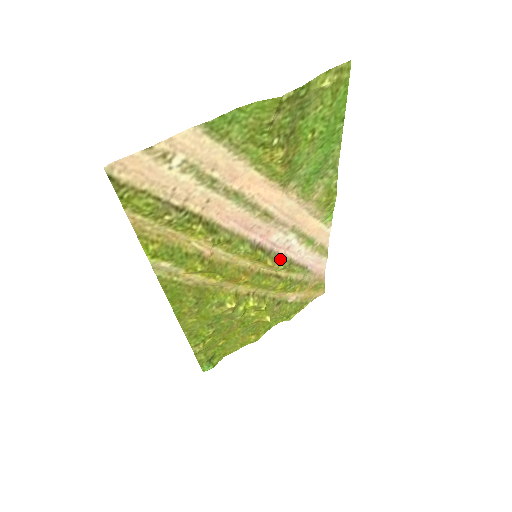
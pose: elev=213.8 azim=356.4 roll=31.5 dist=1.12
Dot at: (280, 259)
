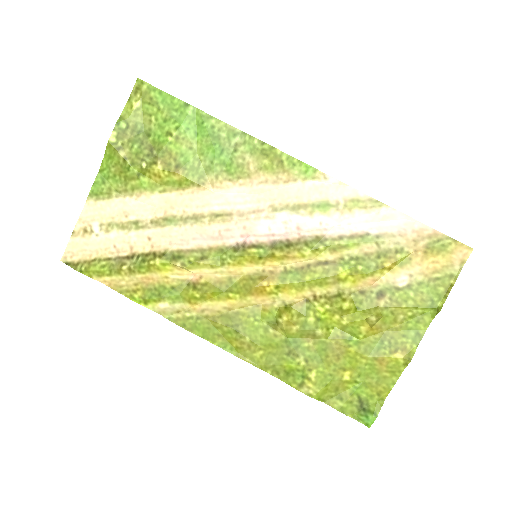
Dot at: (297, 244)
